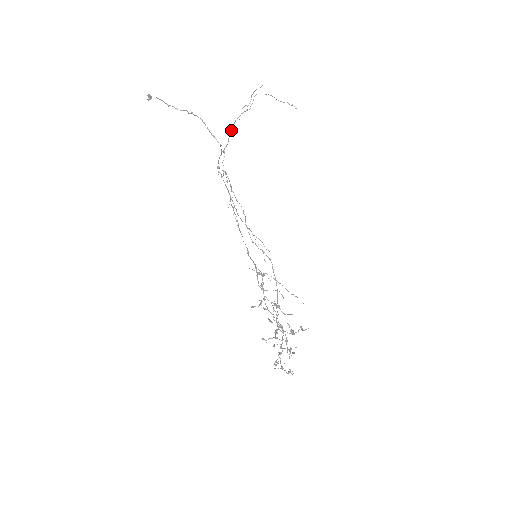
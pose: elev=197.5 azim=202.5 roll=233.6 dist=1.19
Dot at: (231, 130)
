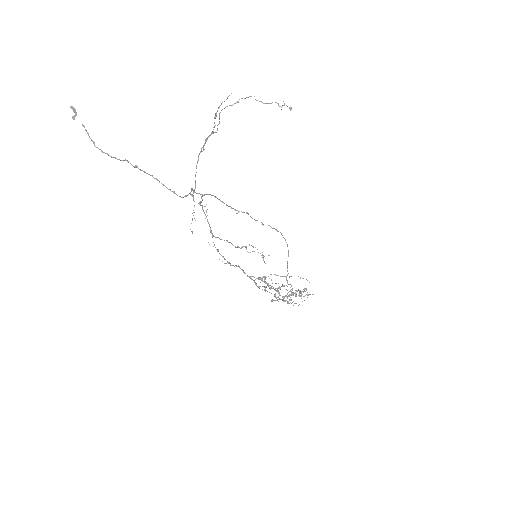
Dot at: occluded
